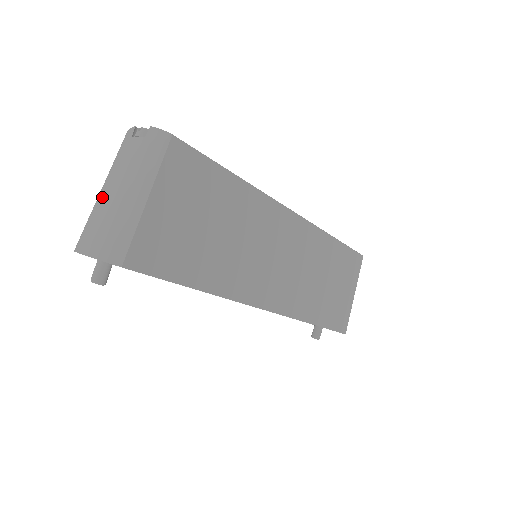
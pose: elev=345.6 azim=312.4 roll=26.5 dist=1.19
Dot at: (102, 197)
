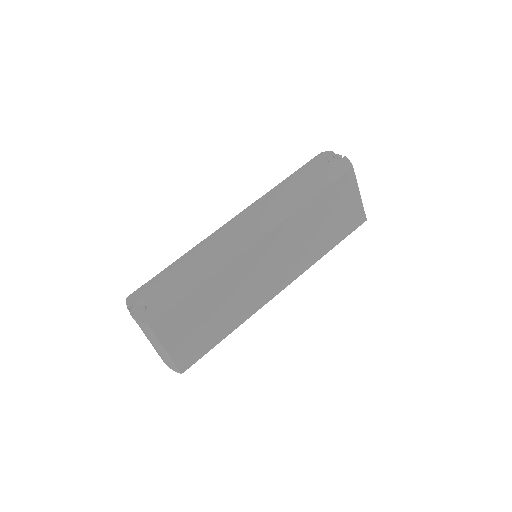
Dot at: occluded
